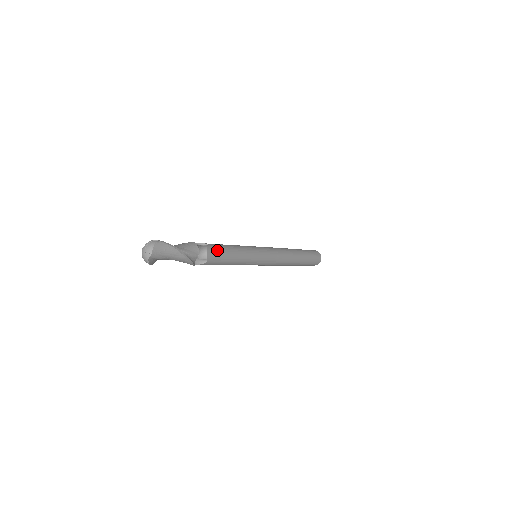
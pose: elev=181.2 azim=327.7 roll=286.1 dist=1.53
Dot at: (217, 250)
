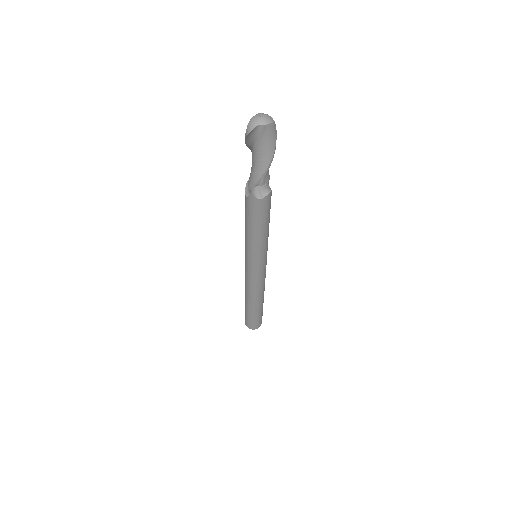
Dot at: (270, 203)
